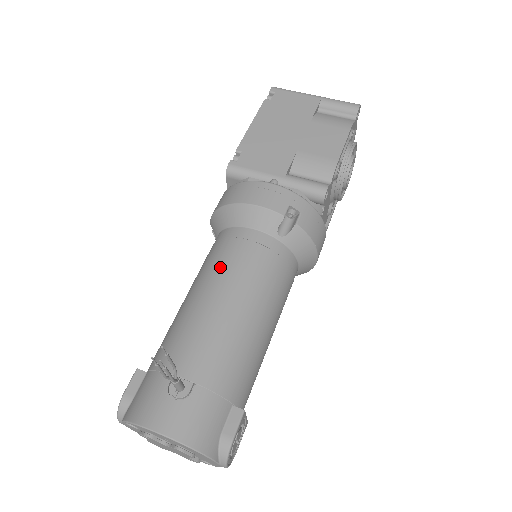
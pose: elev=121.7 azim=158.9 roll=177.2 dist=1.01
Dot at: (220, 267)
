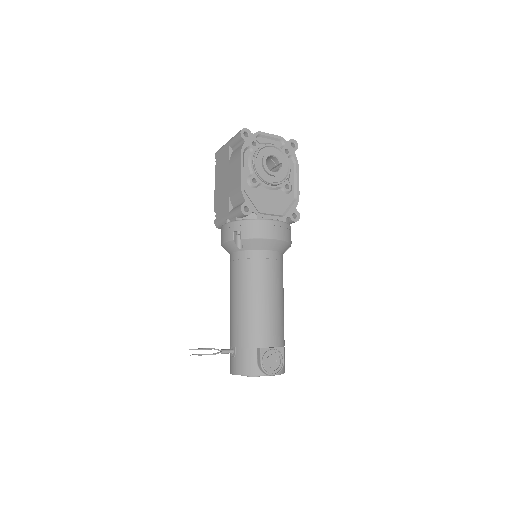
Dot at: (230, 283)
